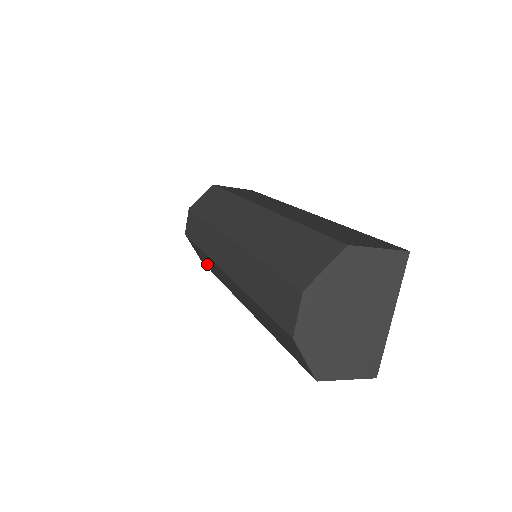
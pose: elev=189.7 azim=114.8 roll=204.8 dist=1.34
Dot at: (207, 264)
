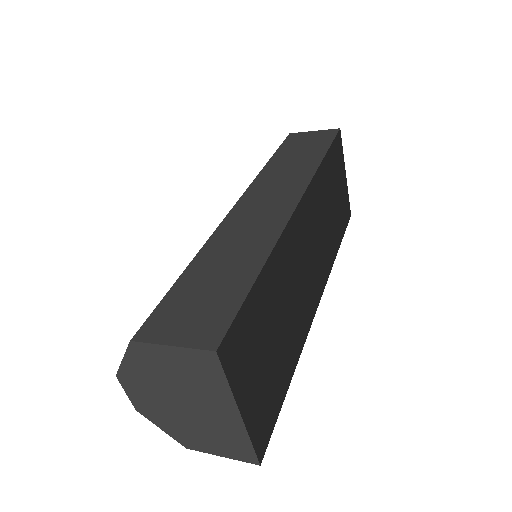
Dot at: (285, 232)
